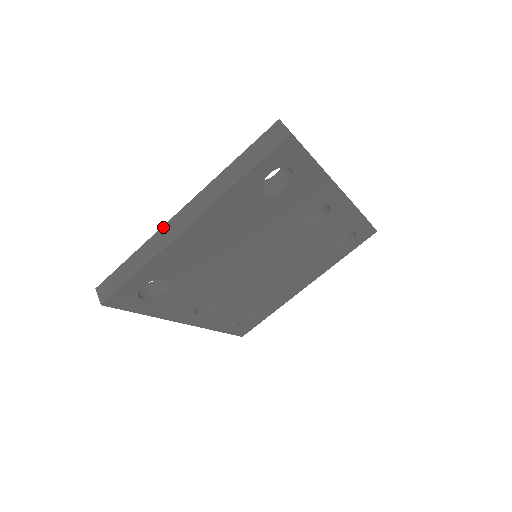
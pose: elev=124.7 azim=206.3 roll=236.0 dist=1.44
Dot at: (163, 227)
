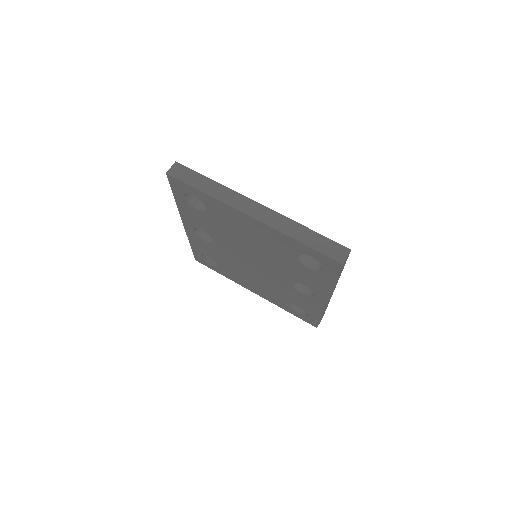
Dot at: (242, 195)
